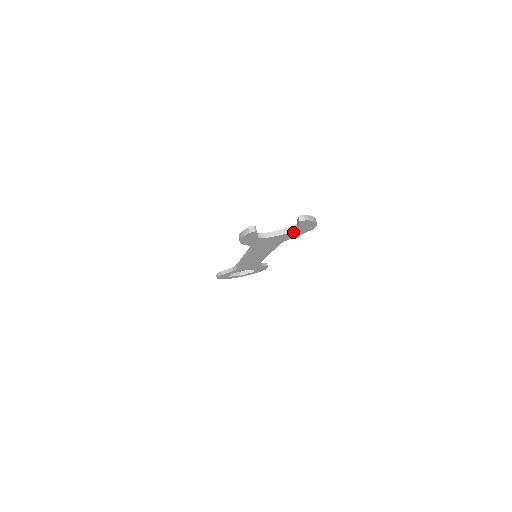
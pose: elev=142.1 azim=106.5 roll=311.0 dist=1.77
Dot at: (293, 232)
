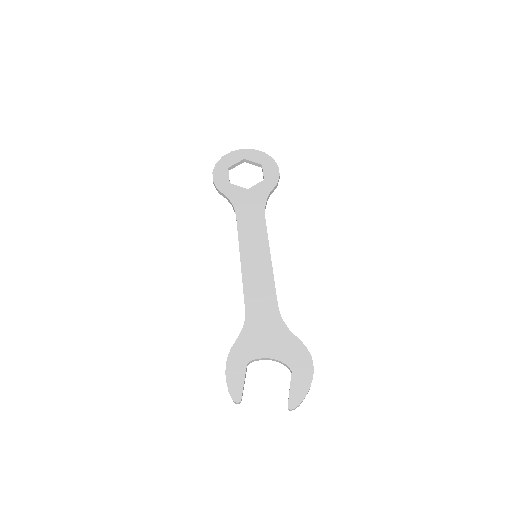
Dot at: (287, 361)
